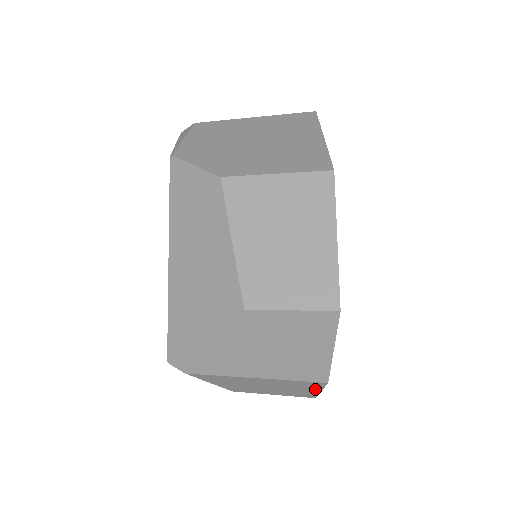
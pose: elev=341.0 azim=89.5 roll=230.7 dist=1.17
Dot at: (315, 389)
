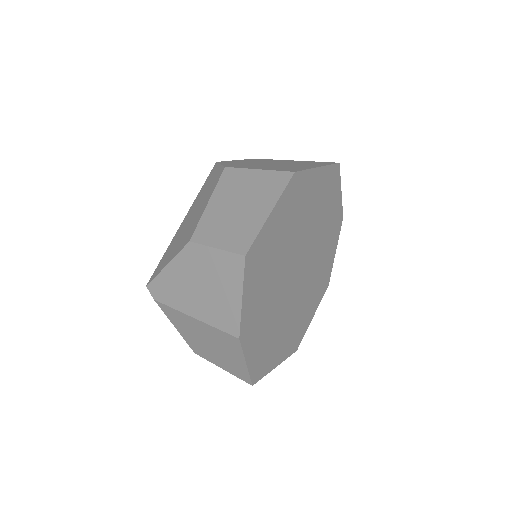
Dot at: (240, 357)
